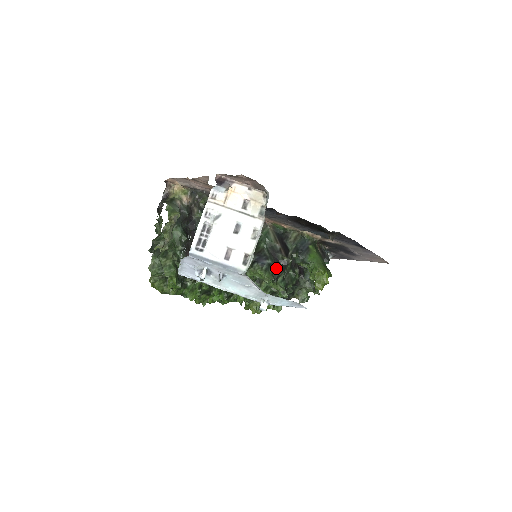
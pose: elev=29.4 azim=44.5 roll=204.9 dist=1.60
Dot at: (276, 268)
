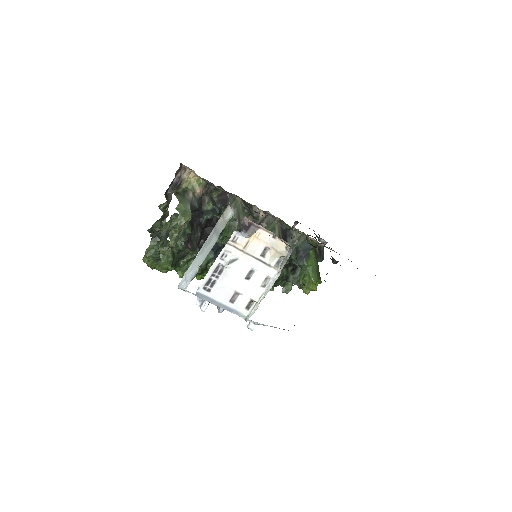
Dot at: occluded
